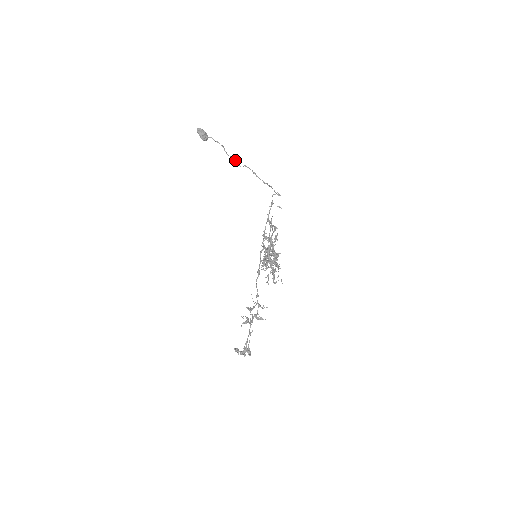
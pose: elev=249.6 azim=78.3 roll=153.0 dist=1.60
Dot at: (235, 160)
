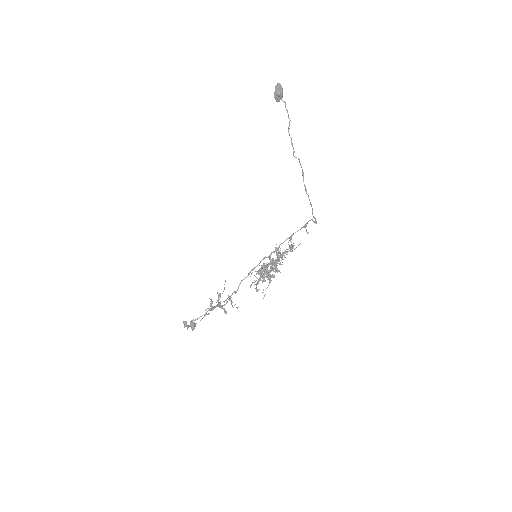
Dot at: occluded
